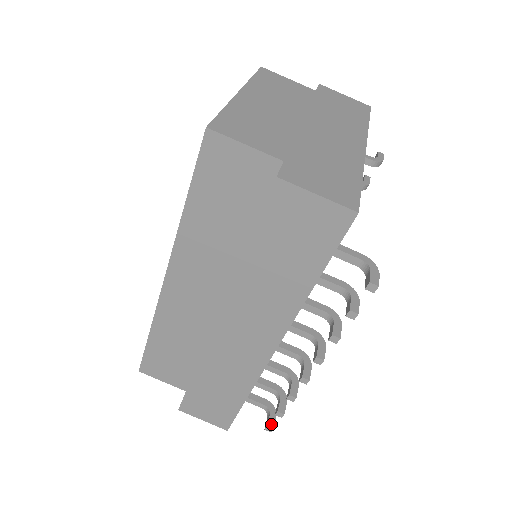
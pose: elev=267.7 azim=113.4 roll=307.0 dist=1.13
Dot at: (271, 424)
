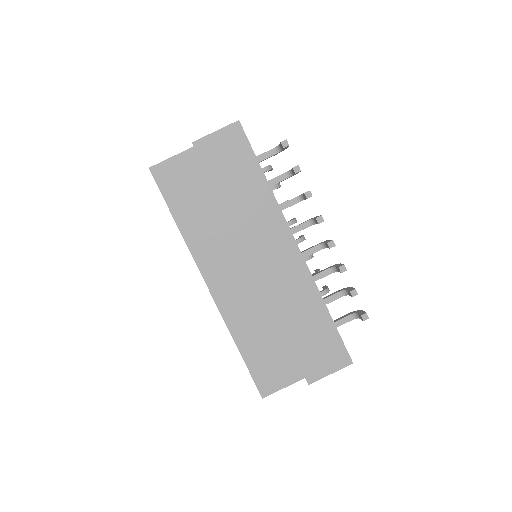
Dot at: (363, 313)
